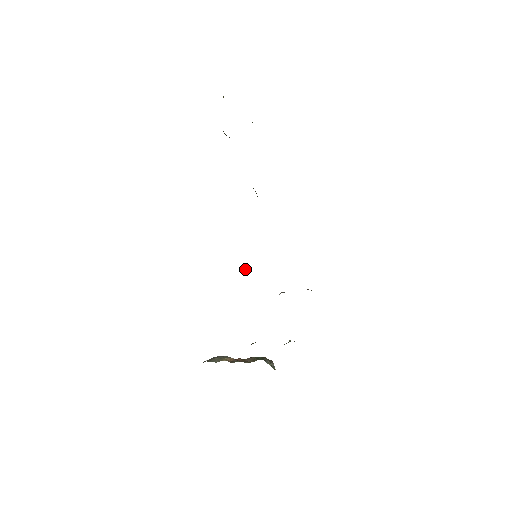
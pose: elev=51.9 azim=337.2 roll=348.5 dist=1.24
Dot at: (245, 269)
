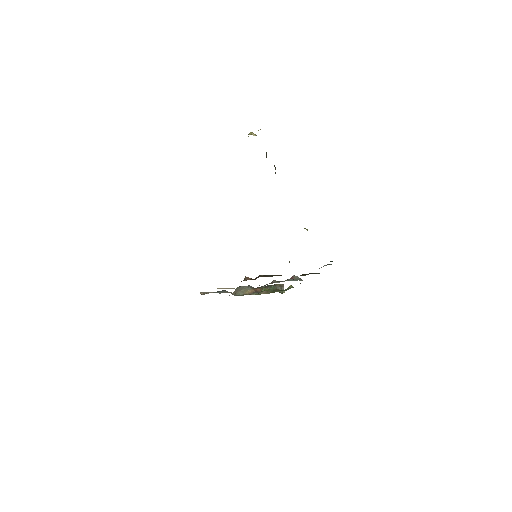
Dot at: (244, 279)
